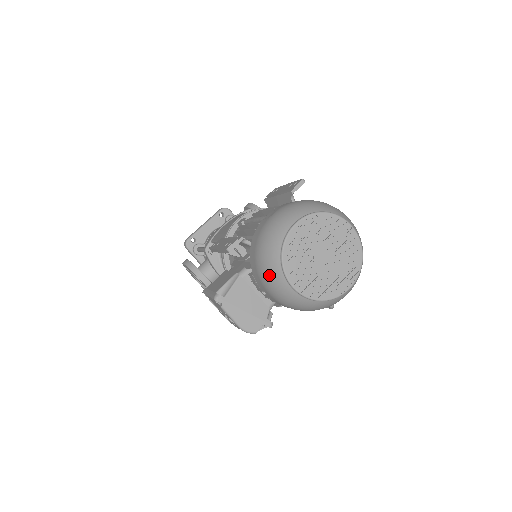
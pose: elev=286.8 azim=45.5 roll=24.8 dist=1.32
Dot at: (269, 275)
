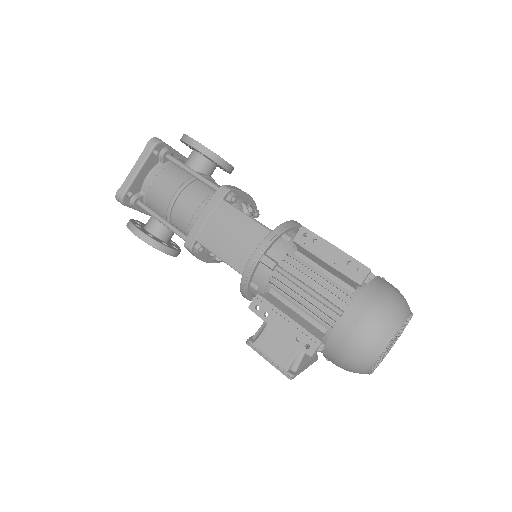
Dot at: (352, 371)
